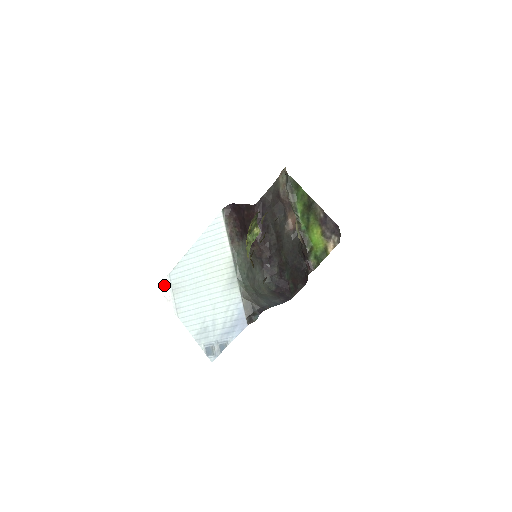
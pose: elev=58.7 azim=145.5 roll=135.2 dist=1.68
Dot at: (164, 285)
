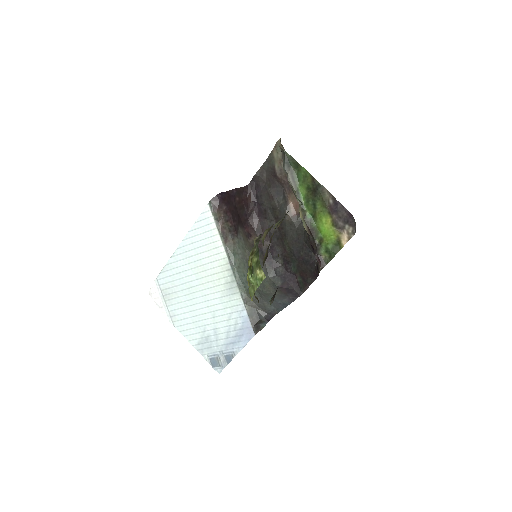
Dot at: (152, 290)
